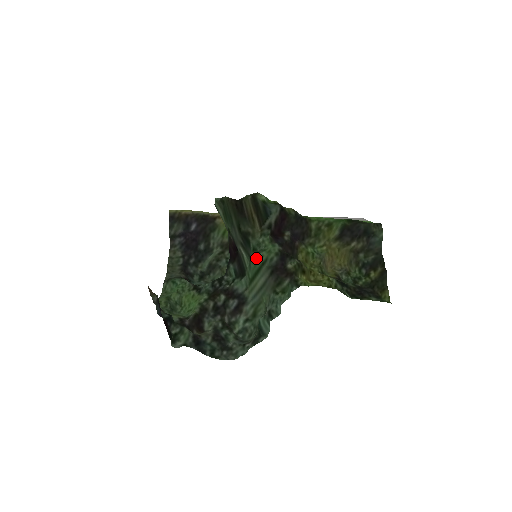
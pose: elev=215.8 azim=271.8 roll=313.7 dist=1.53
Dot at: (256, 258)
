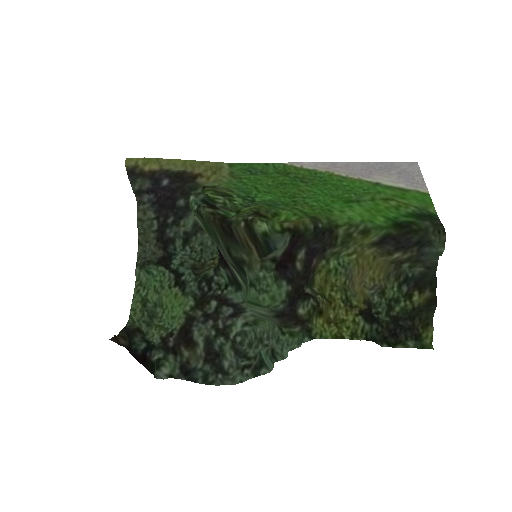
Dot at: (254, 297)
